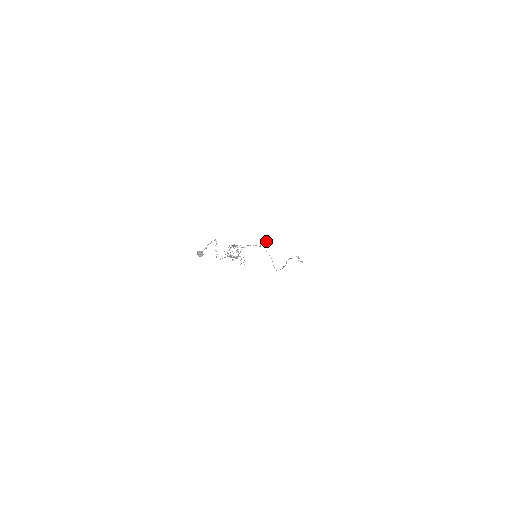
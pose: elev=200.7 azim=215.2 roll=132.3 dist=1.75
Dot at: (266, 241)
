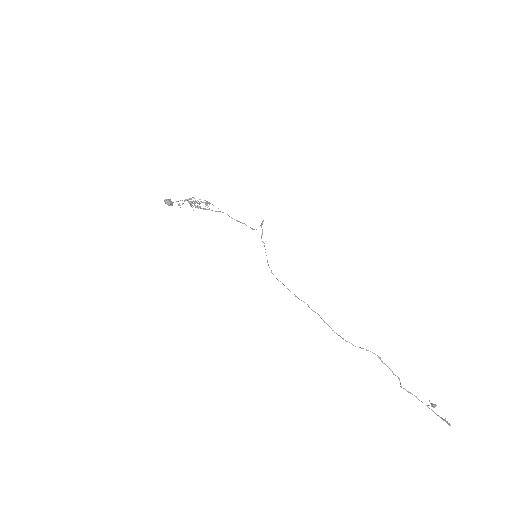
Dot at: (262, 222)
